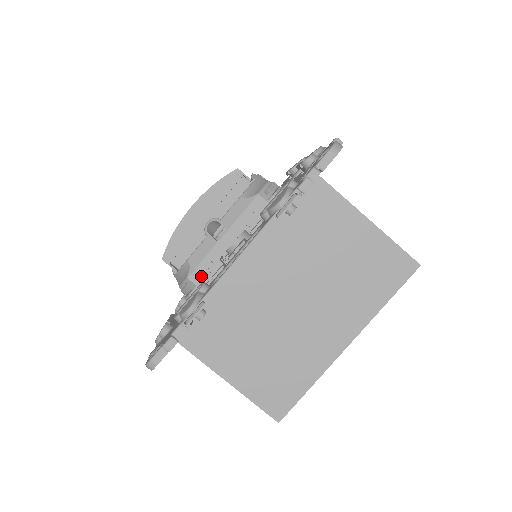
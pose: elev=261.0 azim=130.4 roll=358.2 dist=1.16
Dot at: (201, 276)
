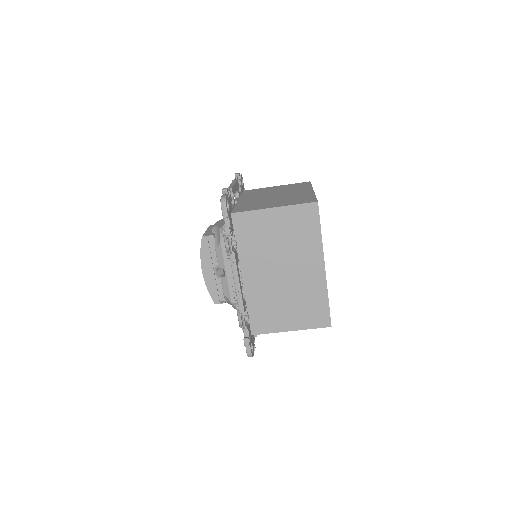
Dot at: (236, 297)
